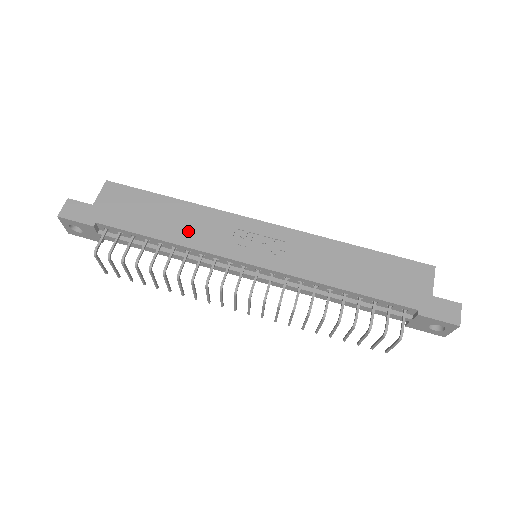
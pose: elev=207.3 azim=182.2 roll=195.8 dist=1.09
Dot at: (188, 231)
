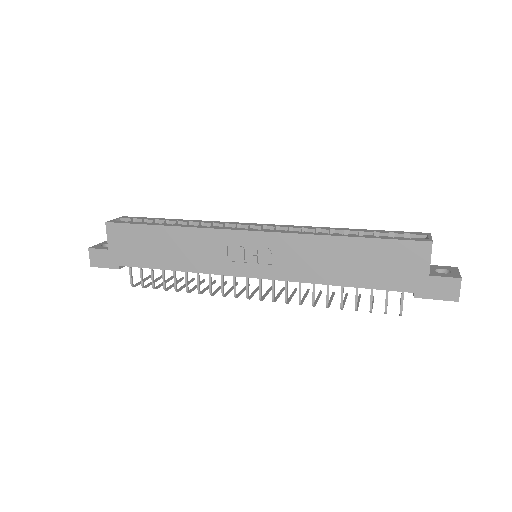
Dot at: (189, 257)
